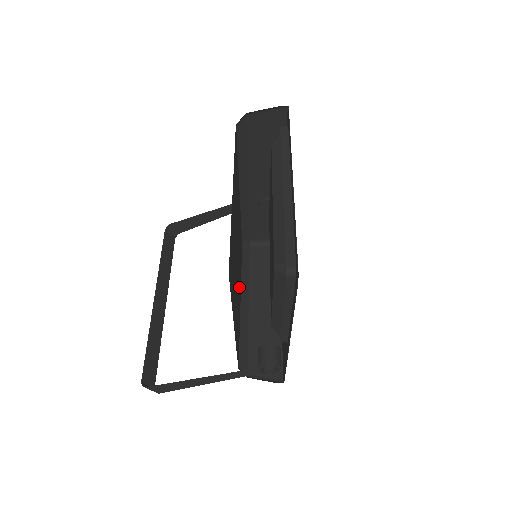
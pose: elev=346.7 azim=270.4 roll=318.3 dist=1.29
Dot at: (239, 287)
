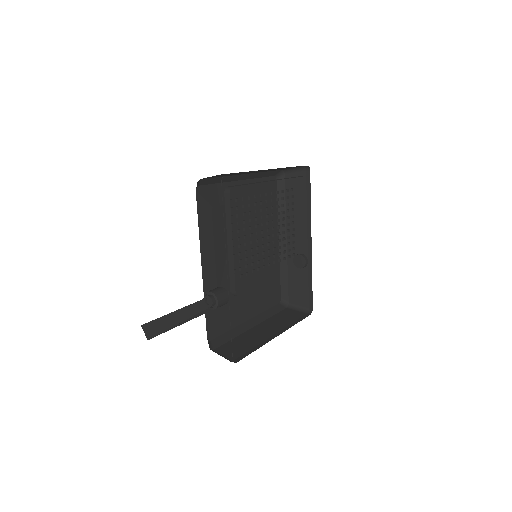
Dot at: (245, 294)
